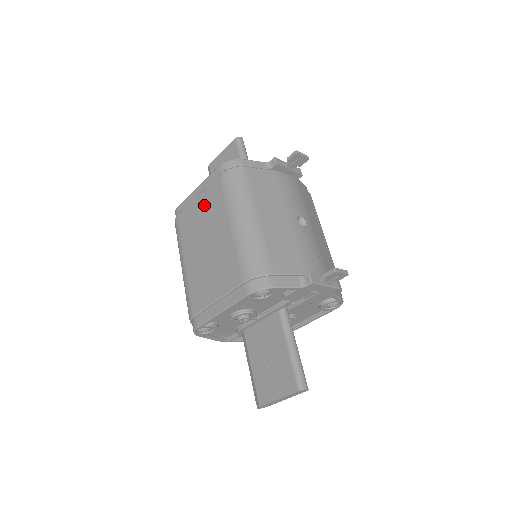
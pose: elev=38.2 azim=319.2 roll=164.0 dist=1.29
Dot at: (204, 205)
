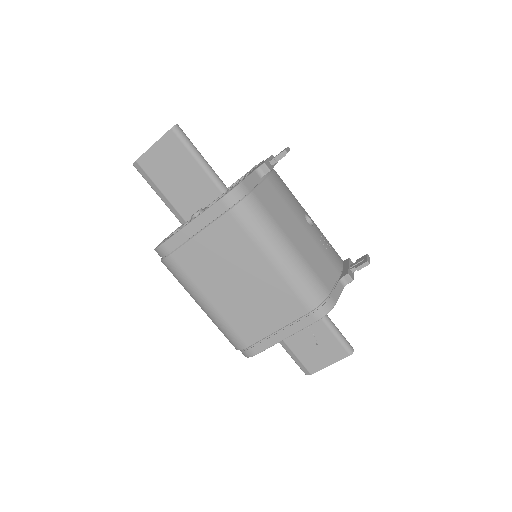
Dot at: (216, 244)
